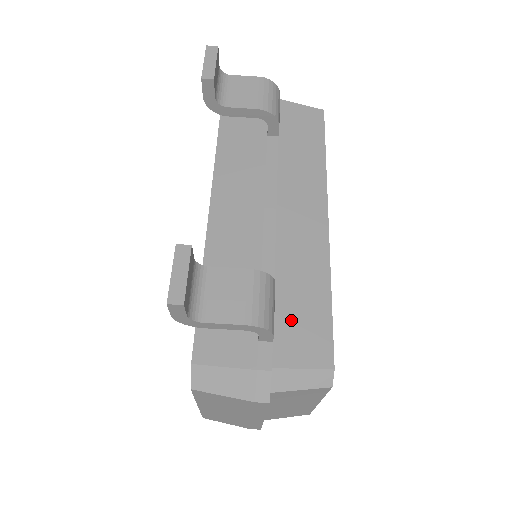
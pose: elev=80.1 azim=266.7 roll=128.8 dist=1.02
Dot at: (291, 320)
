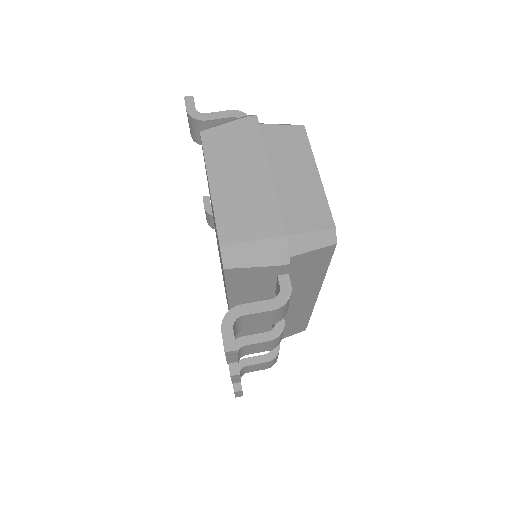
Dot at: occluded
